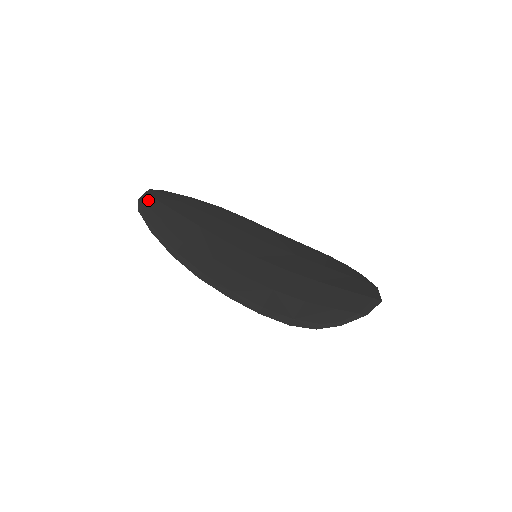
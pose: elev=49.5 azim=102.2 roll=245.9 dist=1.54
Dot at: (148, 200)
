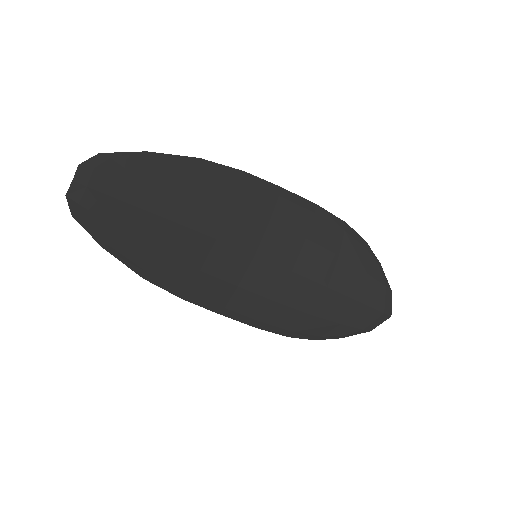
Dot at: (84, 196)
